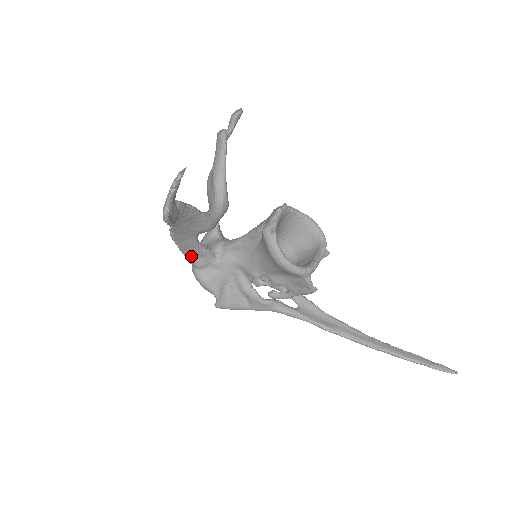
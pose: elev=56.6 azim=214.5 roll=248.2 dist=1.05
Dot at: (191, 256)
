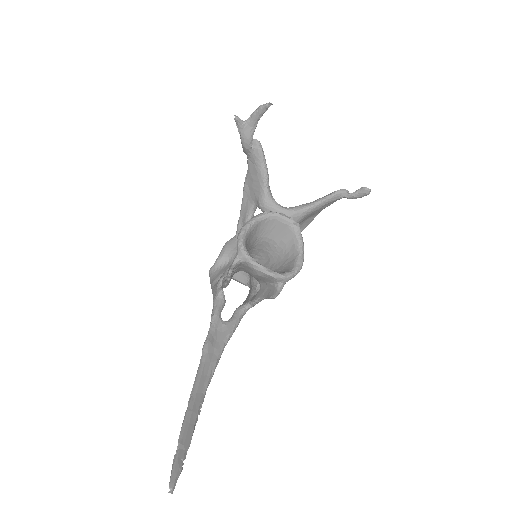
Dot at: (241, 221)
